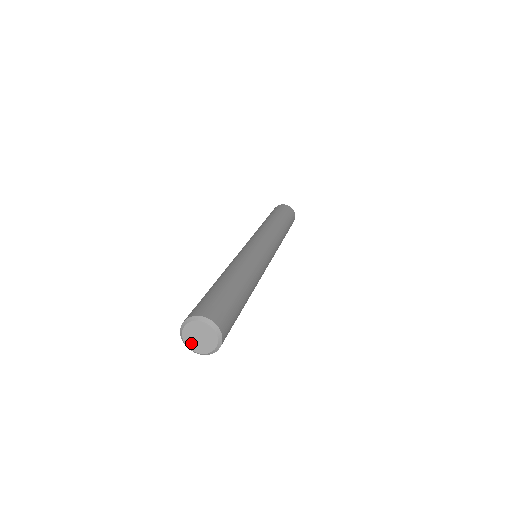
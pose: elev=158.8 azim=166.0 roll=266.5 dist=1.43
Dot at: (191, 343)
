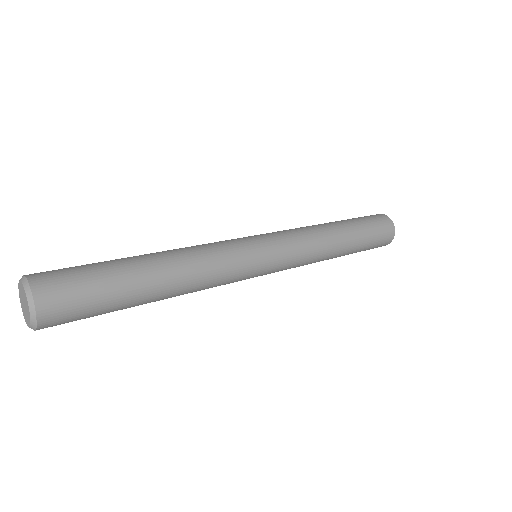
Dot at: (23, 309)
